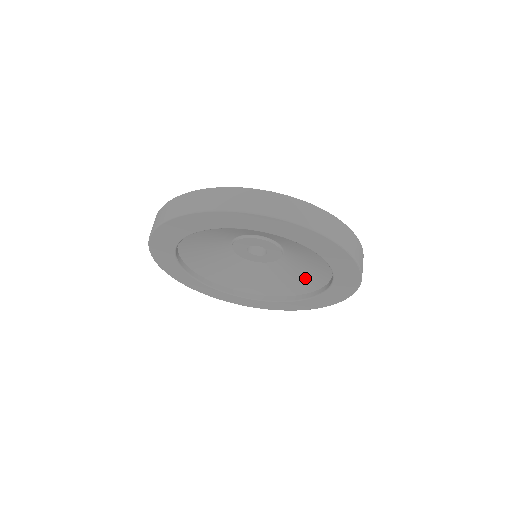
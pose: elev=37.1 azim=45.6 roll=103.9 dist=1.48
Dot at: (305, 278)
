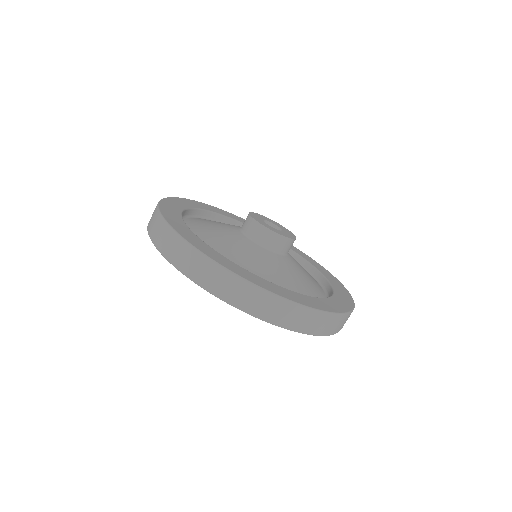
Dot at: occluded
